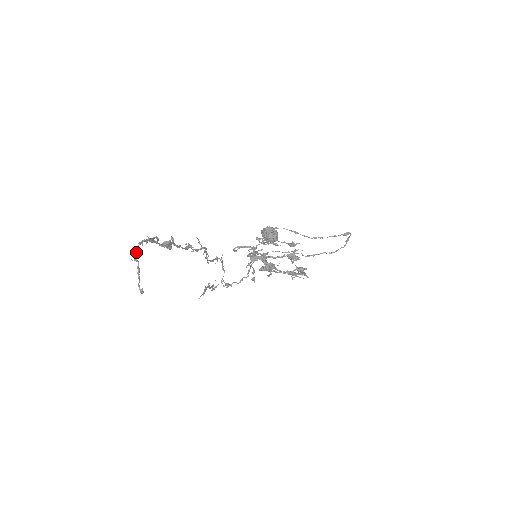
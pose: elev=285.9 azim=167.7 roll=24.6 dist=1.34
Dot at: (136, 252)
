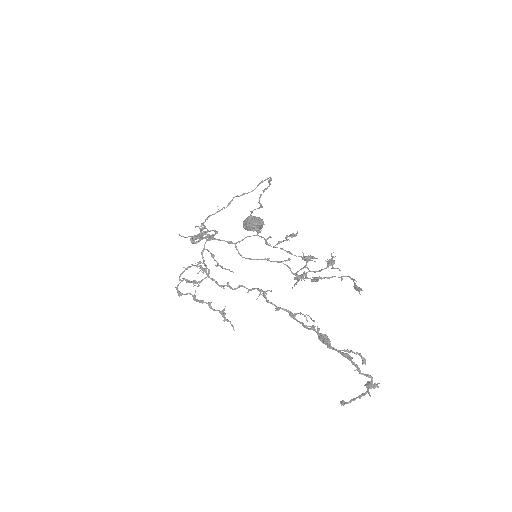
Dot at: (373, 387)
